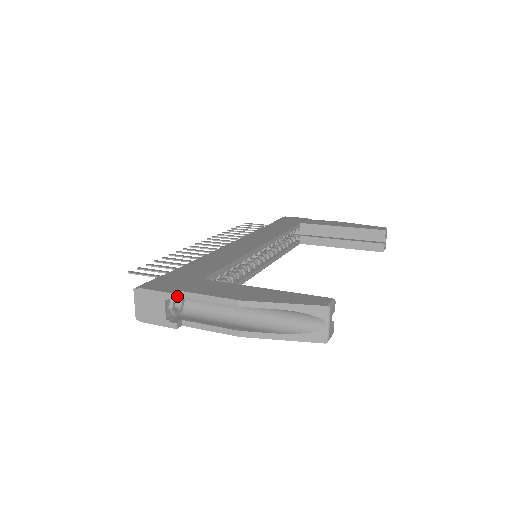
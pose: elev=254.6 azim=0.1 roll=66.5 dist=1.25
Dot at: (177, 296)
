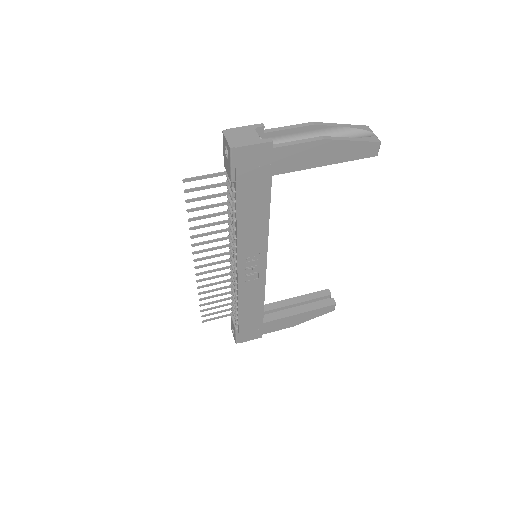
Dot at: (263, 128)
